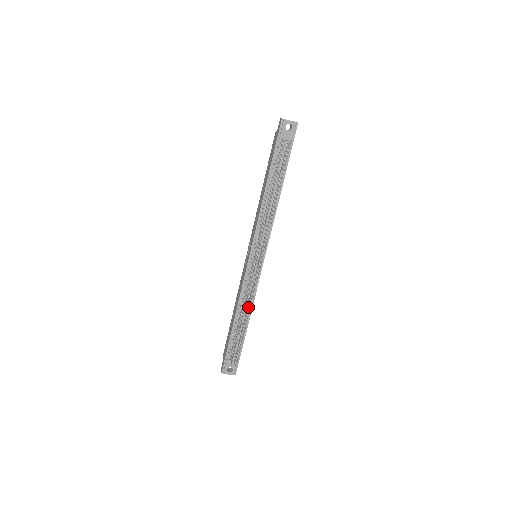
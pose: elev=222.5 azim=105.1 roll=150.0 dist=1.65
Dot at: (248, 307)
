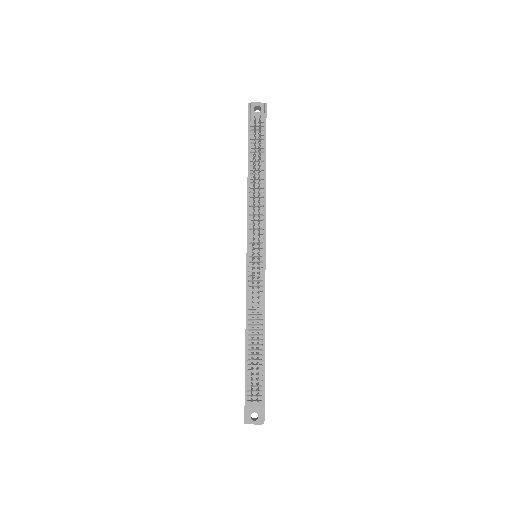
Dot at: (259, 320)
